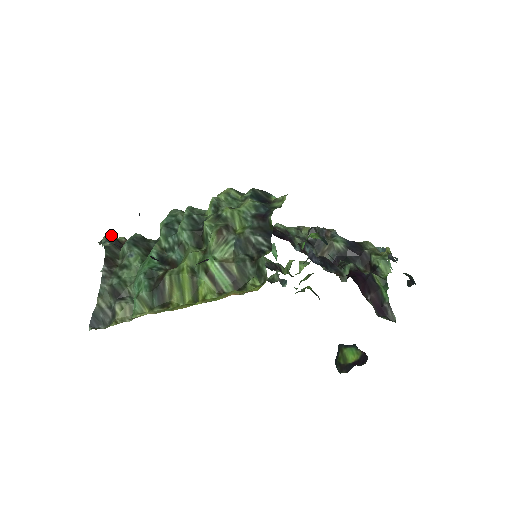
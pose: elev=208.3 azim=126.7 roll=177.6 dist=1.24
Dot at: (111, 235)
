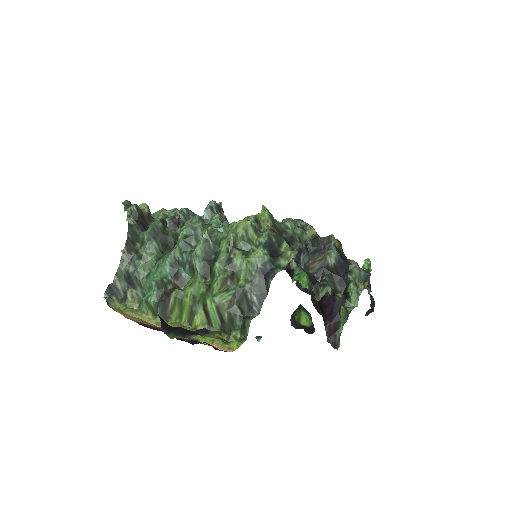
Dot at: (136, 210)
